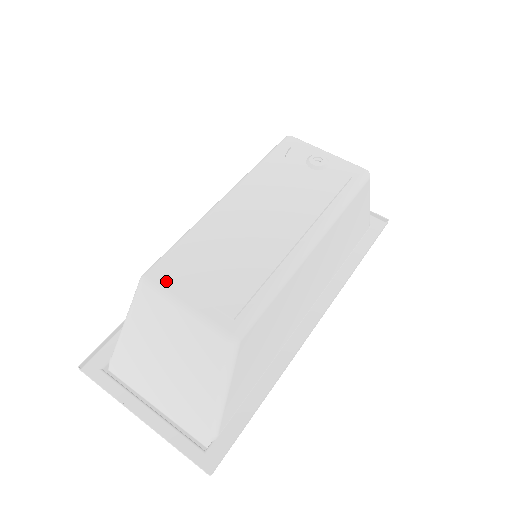
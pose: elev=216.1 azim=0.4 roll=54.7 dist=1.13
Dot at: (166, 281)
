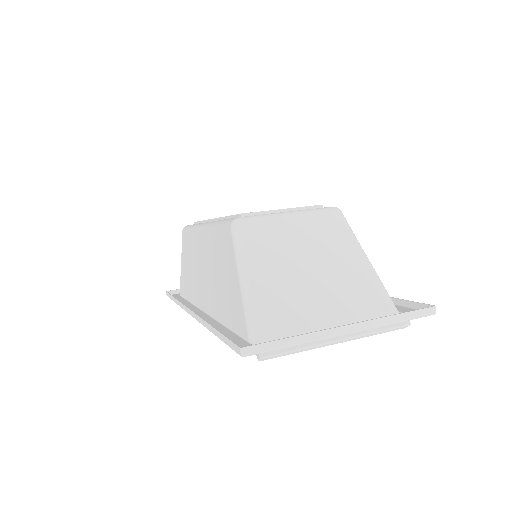
Dot at: (254, 215)
